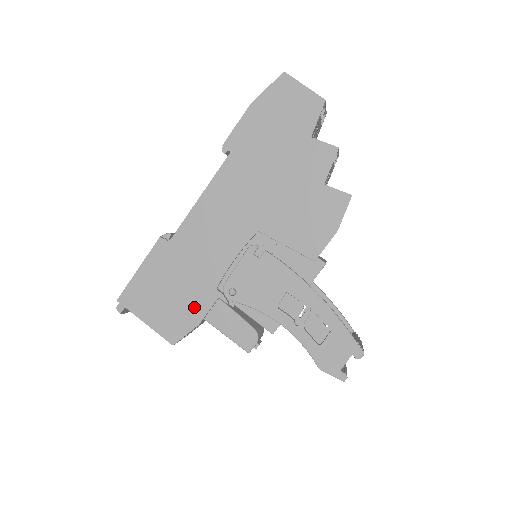
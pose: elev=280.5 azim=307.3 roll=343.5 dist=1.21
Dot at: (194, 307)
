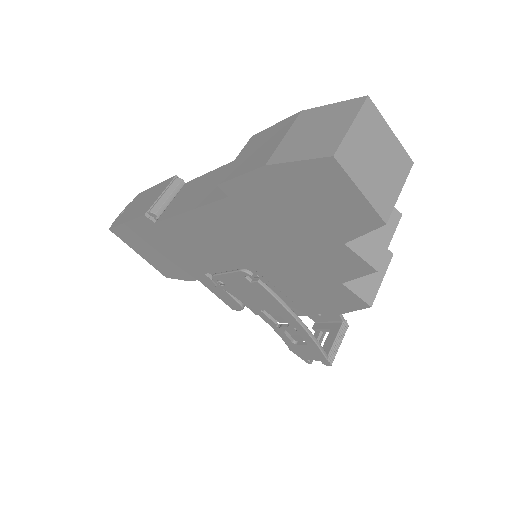
Dot at: (184, 271)
